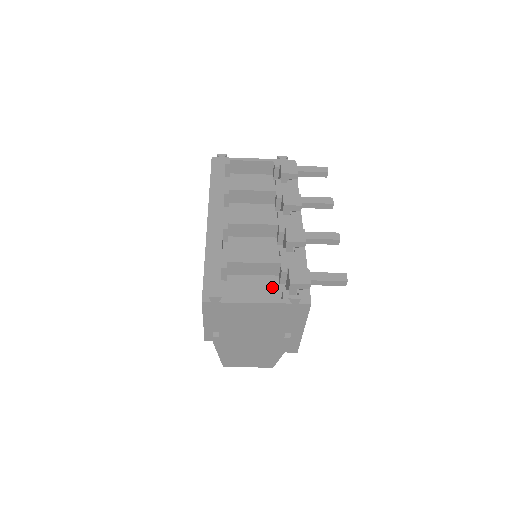
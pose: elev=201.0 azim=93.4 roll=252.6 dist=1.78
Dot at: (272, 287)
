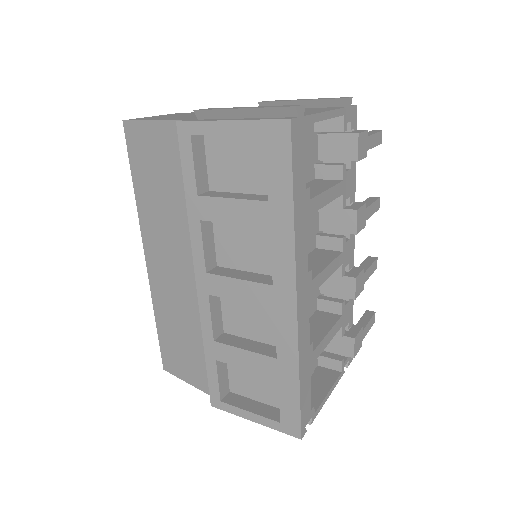
Dot at: occluded
